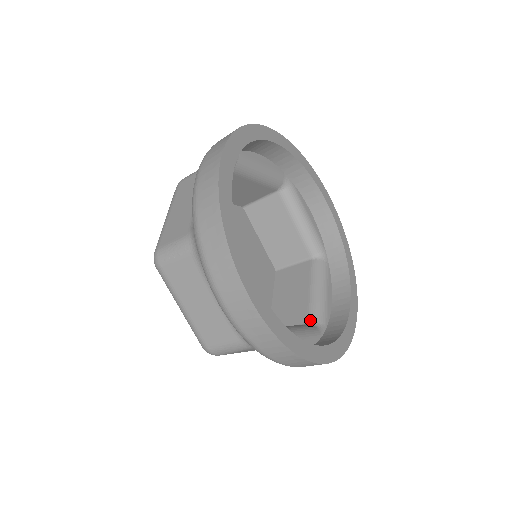
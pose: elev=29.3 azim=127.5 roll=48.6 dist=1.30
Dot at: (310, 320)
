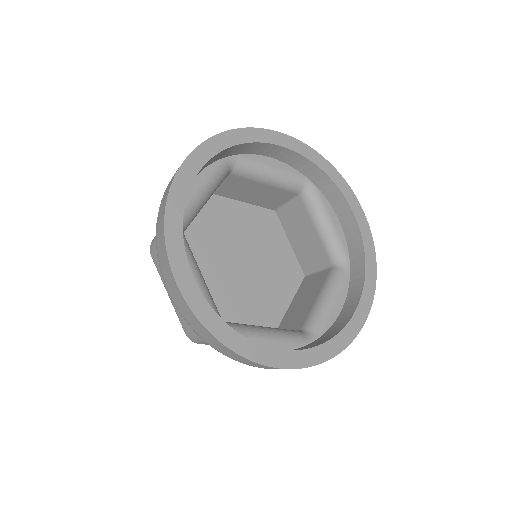
Dot at: (304, 327)
